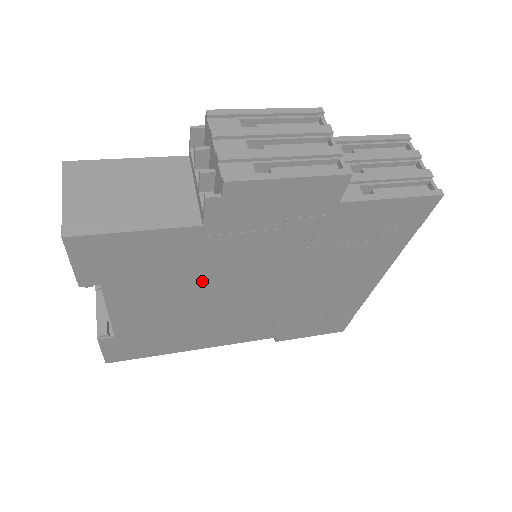
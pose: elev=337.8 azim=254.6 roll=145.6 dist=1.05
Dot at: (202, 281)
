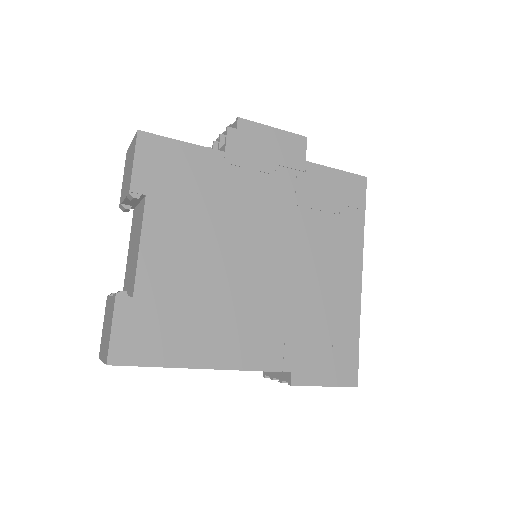
Dot at: (221, 222)
